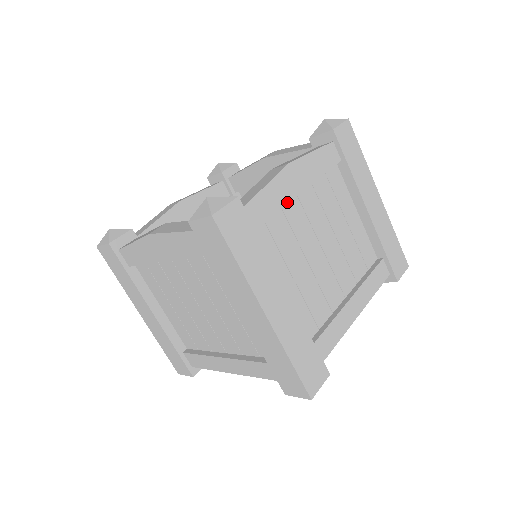
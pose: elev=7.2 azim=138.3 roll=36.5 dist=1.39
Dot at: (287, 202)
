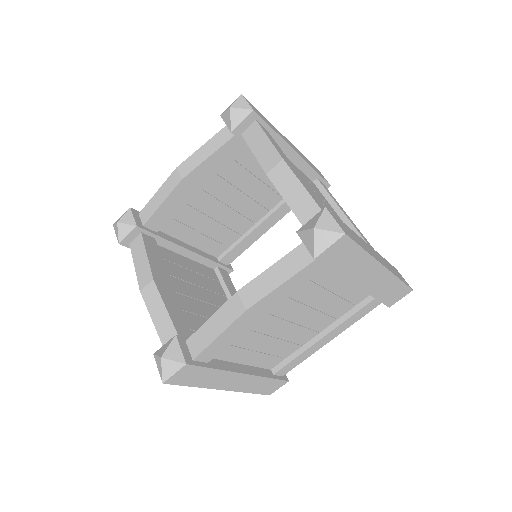
Dot at: (246, 331)
